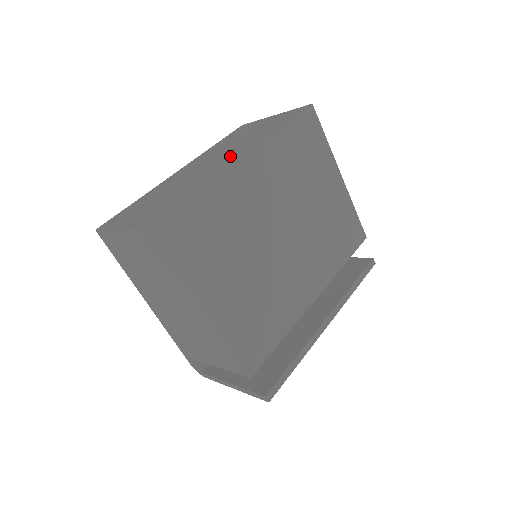
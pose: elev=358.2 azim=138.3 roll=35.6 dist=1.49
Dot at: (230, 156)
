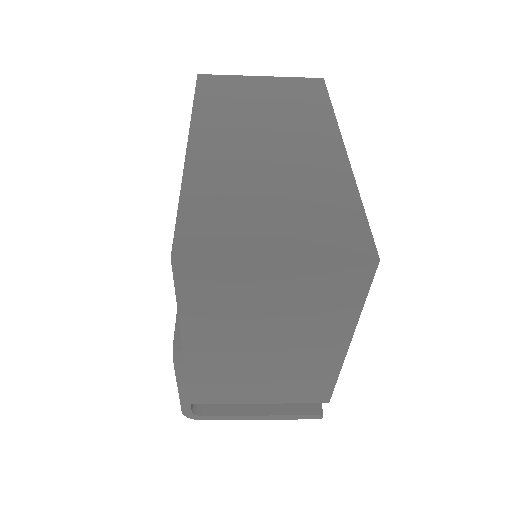
Dot at: (304, 139)
